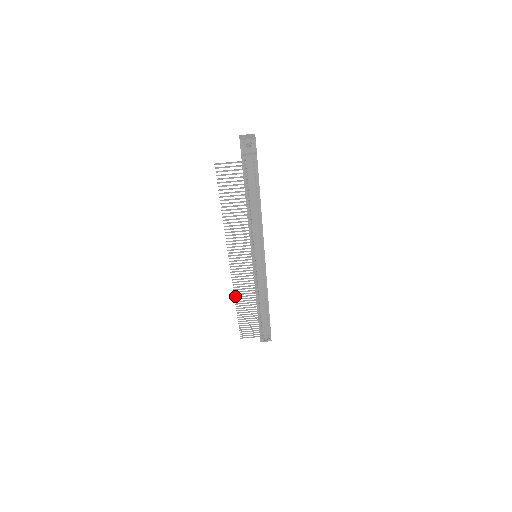
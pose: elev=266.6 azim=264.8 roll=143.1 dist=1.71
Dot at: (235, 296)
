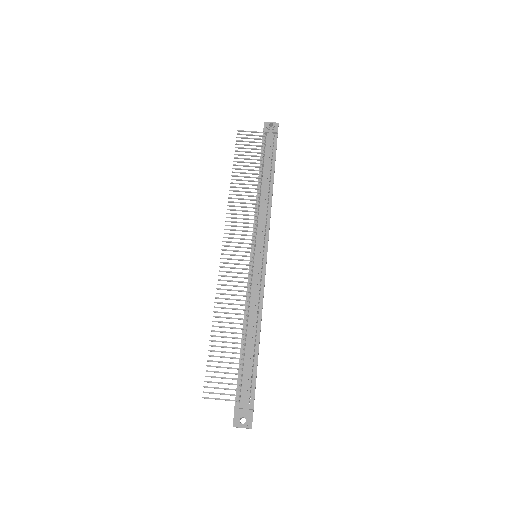
Dot at: (216, 302)
